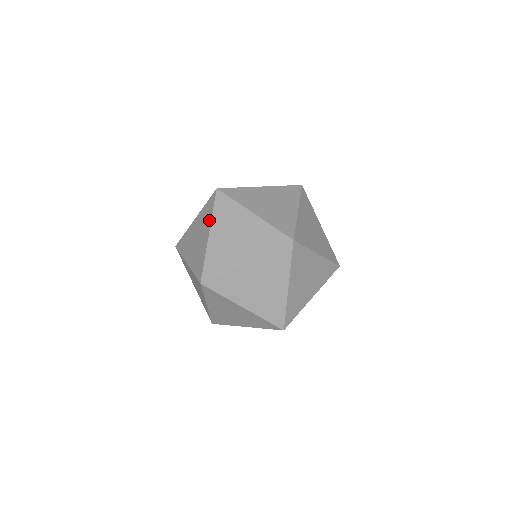
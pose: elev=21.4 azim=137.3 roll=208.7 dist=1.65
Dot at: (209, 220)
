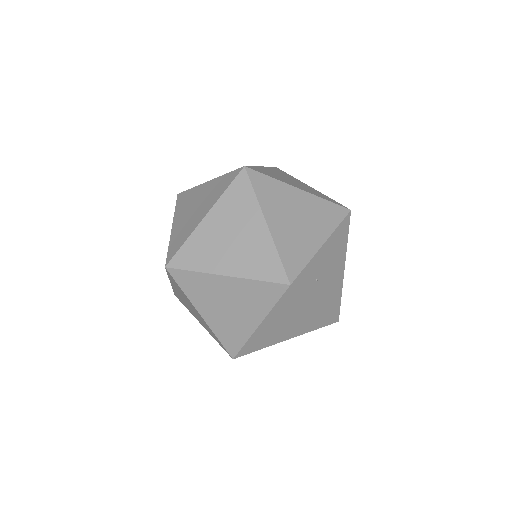
Dot at: (215, 198)
